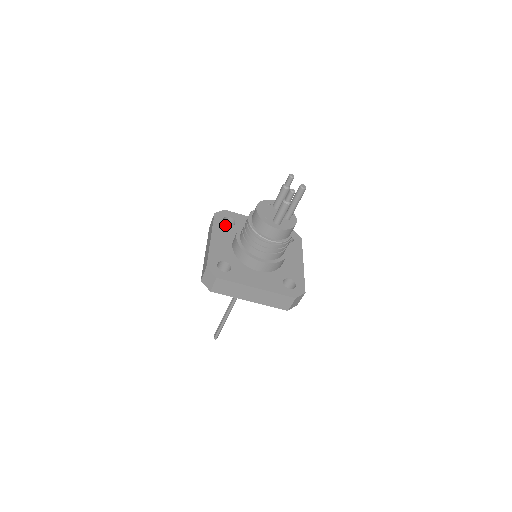
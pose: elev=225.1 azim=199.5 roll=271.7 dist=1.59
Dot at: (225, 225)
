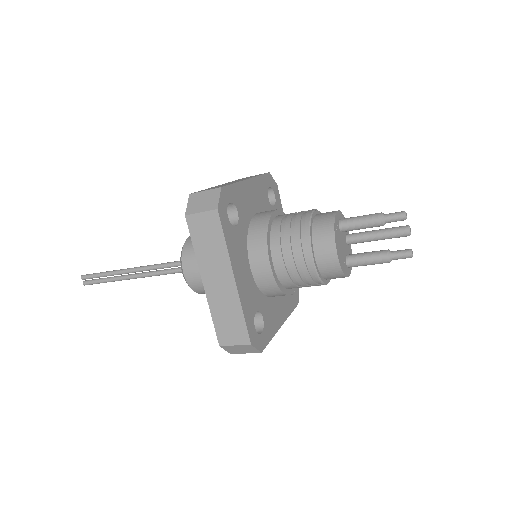
Dot at: (234, 230)
